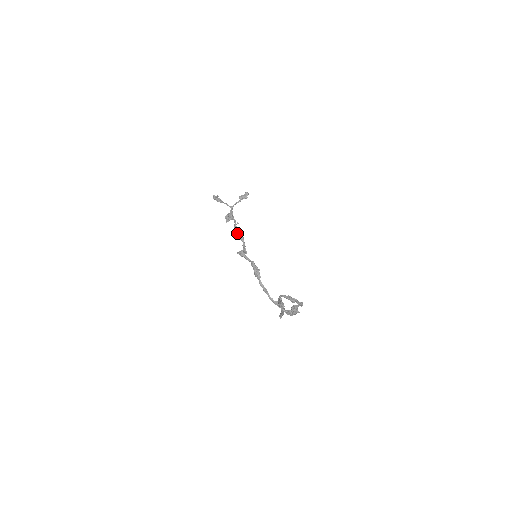
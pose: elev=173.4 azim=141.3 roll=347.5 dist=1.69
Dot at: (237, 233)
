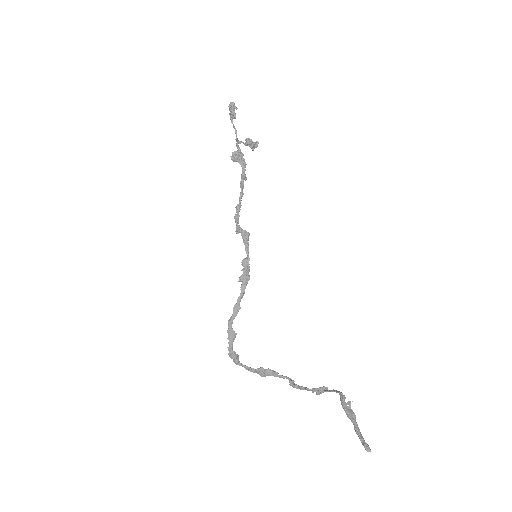
Dot at: (241, 193)
